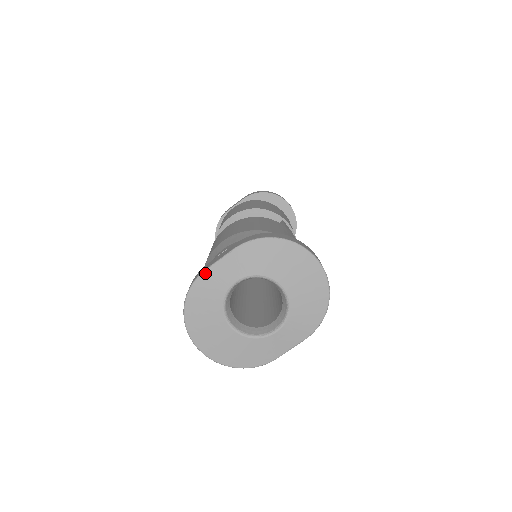
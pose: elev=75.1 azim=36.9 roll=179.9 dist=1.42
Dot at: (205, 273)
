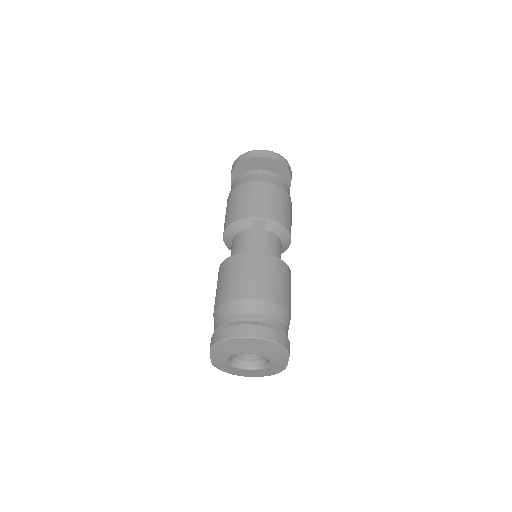
Dot at: (212, 362)
